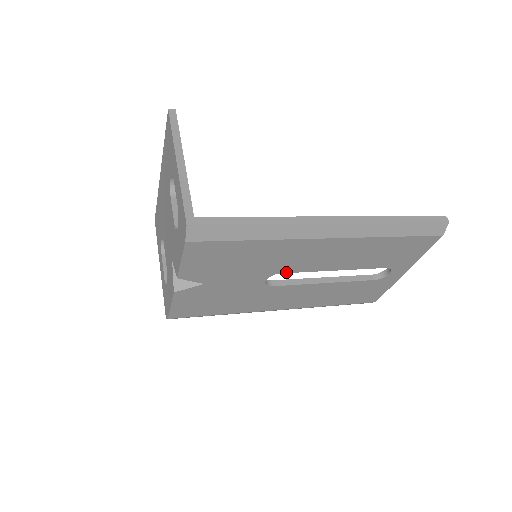
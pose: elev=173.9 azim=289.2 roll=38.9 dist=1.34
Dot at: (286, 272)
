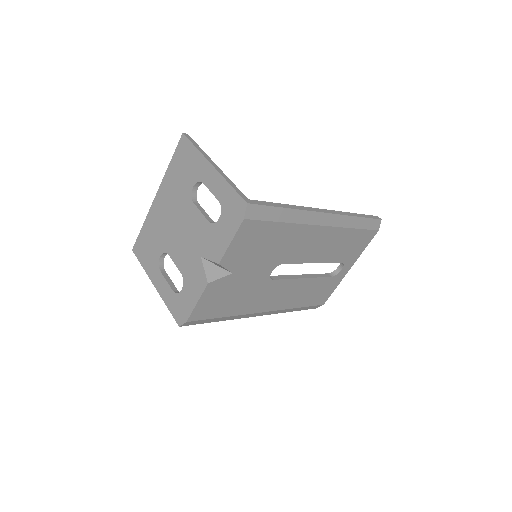
Dot at: (287, 263)
